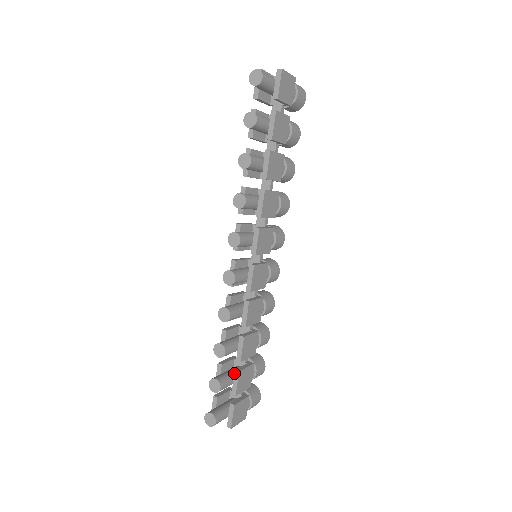
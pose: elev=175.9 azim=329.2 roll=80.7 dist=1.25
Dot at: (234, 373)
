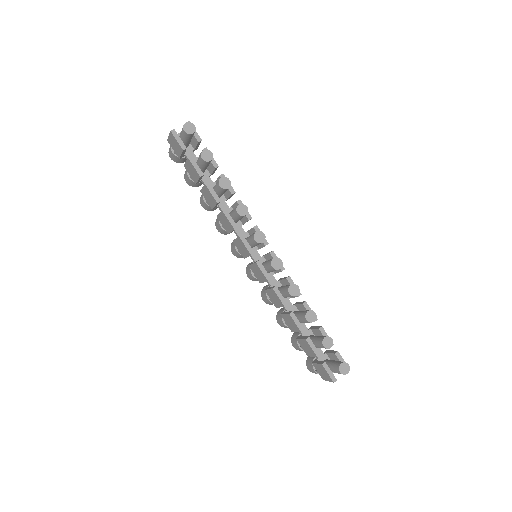
Dot at: (320, 331)
